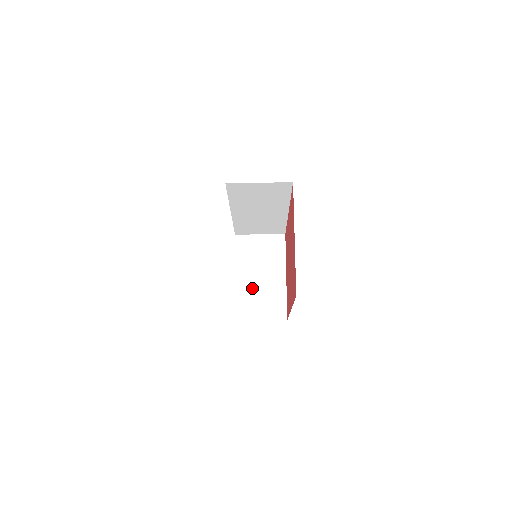
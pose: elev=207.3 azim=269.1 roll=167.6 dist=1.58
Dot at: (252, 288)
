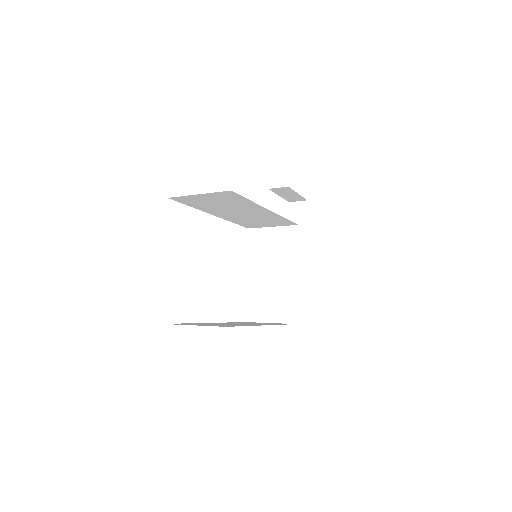
Dot at: (263, 287)
